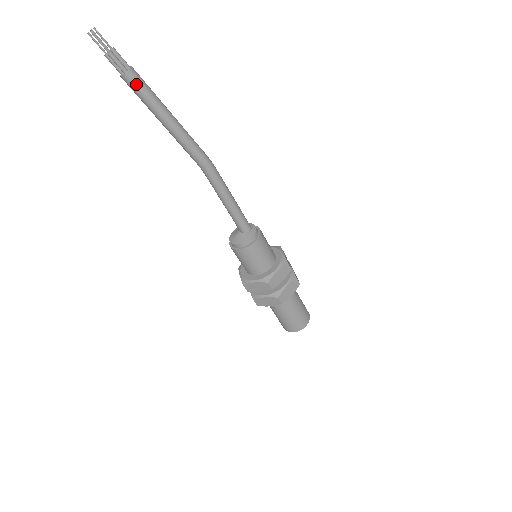
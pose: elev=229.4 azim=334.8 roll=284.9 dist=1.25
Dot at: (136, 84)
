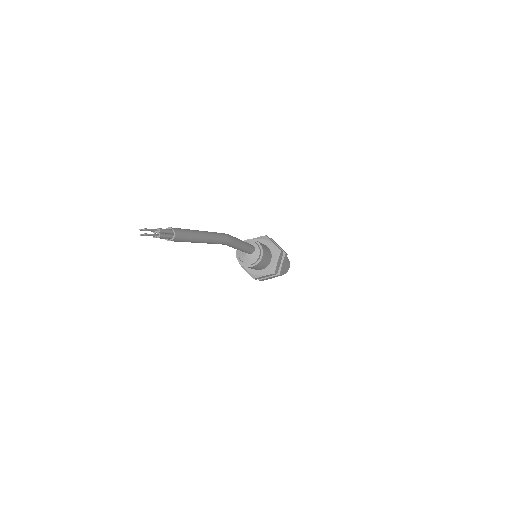
Dot at: (180, 239)
